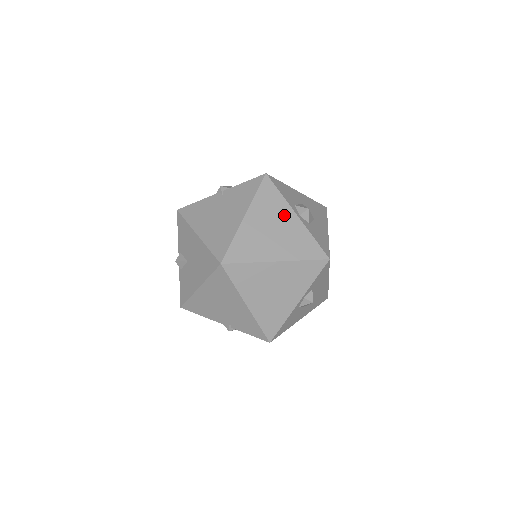
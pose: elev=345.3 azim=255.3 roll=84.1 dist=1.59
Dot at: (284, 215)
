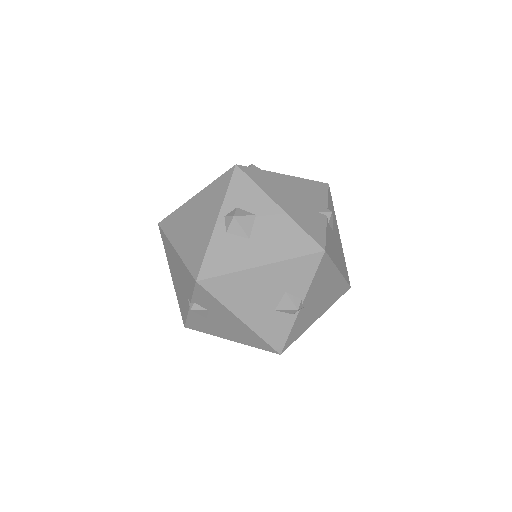
Dot at: occluded
